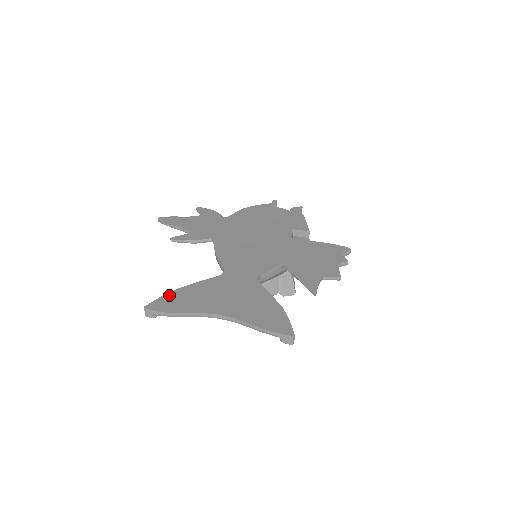
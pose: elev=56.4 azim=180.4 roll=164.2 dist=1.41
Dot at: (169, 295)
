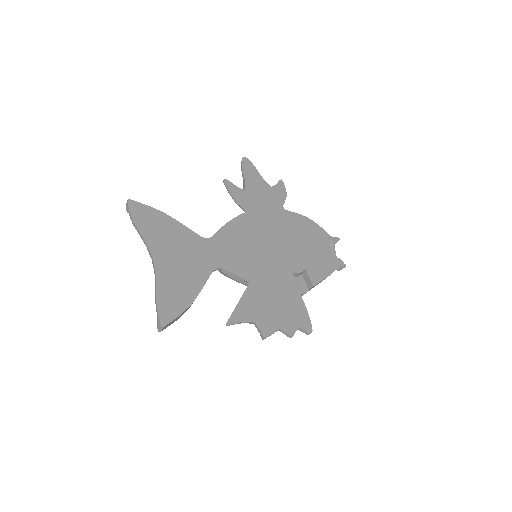
Dot at: (153, 210)
